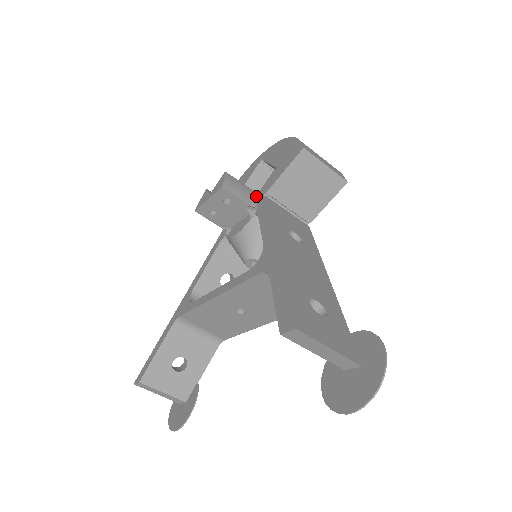
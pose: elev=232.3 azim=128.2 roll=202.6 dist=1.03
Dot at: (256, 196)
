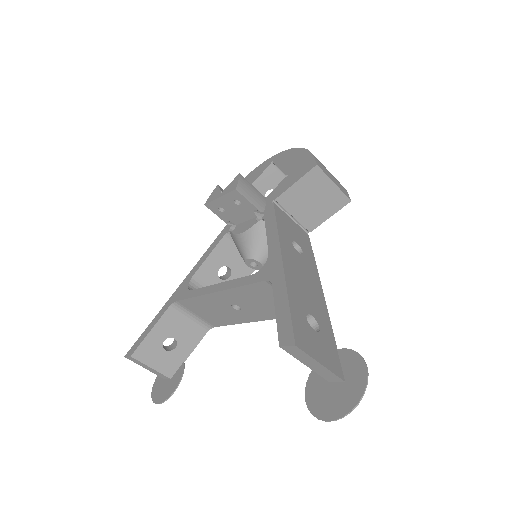
Dot at: (264, 200)
